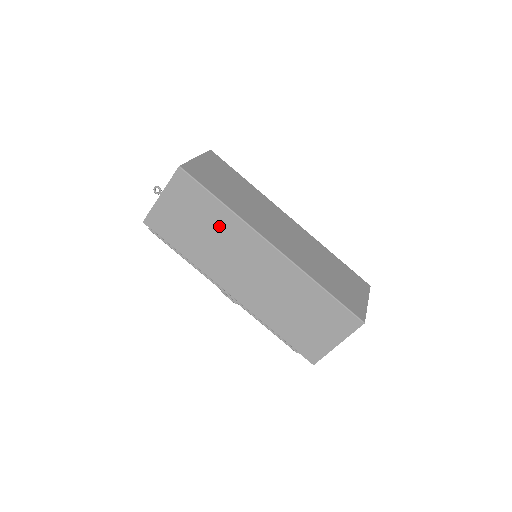
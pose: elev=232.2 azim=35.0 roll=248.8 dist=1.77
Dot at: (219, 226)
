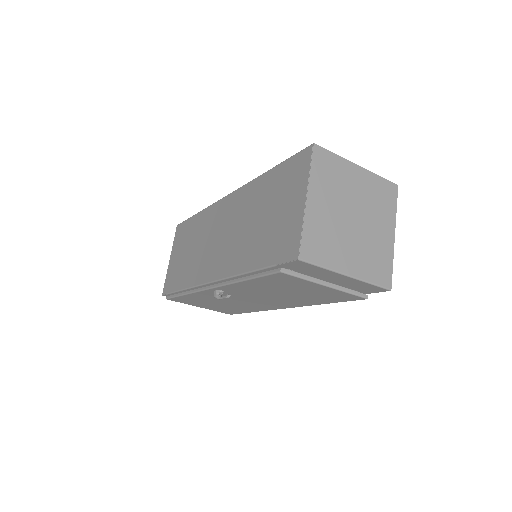
Dot at: (198, 232)
